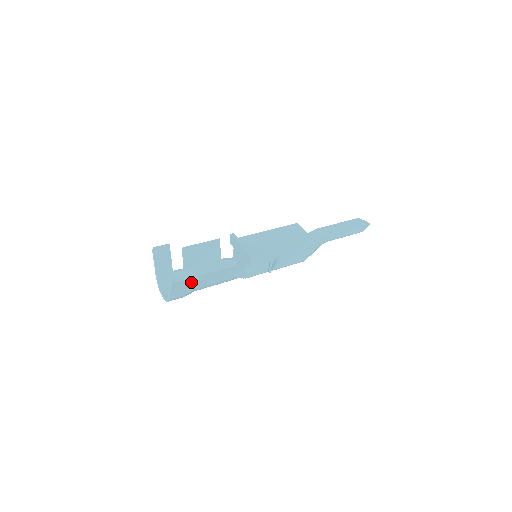
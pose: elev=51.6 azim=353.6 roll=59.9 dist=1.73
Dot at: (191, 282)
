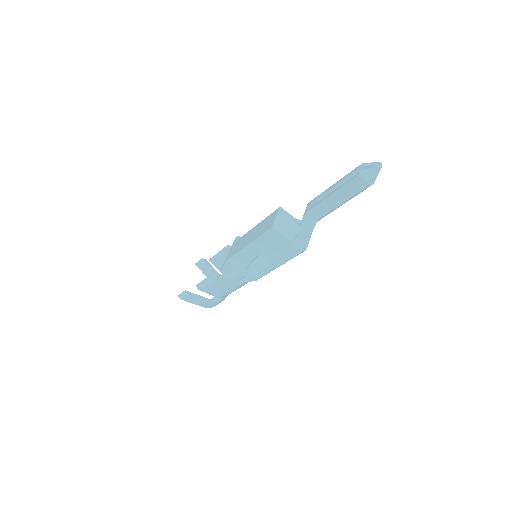
Dot at: occluded
